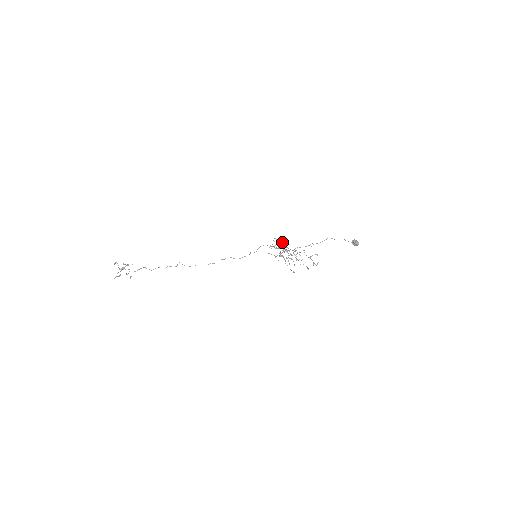
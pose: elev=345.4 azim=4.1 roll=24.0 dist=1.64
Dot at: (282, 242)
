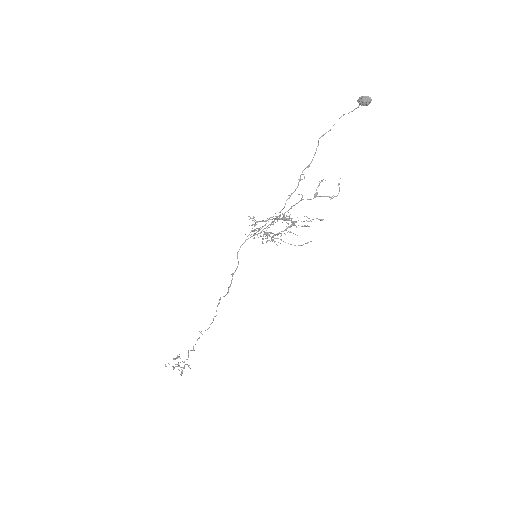
Dot at: occluded
